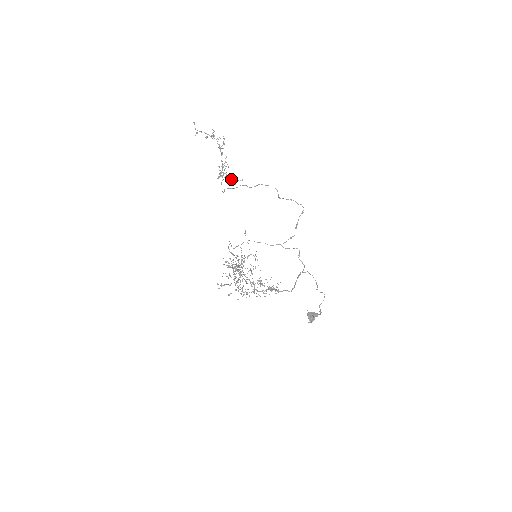
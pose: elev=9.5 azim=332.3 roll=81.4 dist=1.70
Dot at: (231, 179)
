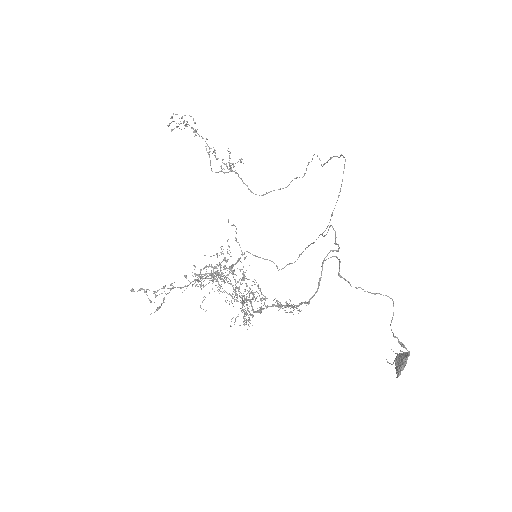
Dot at: occluded
